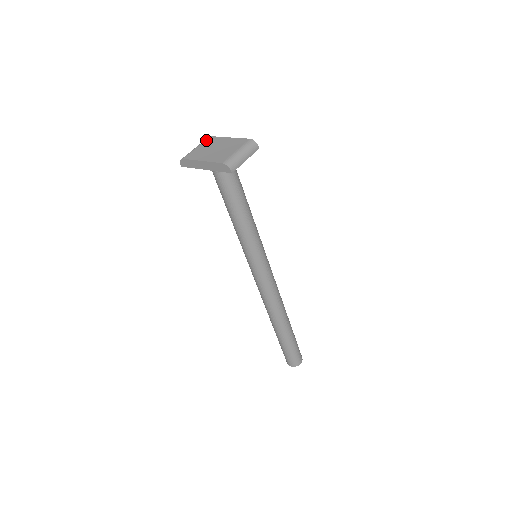
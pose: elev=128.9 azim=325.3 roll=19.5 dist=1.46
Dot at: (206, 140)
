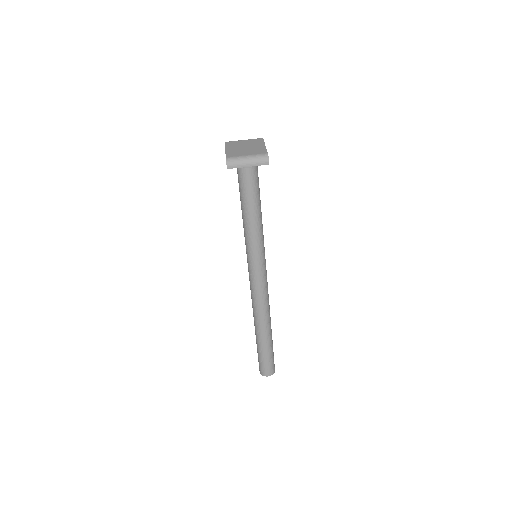
Dot at: (256, 139)
